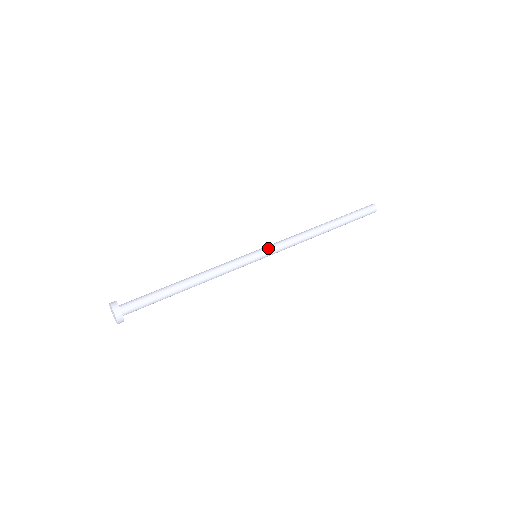
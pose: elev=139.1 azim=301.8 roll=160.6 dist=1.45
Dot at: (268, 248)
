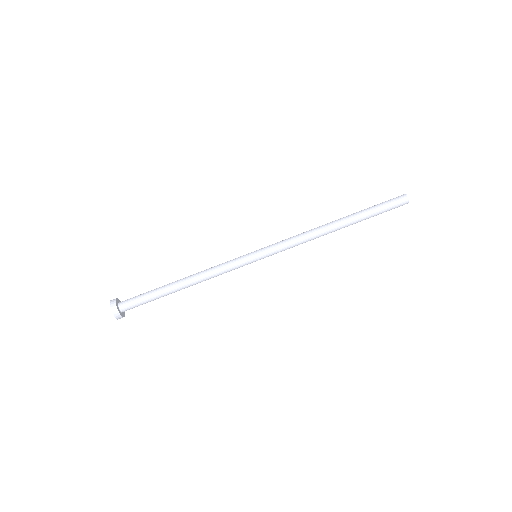
Dot at: (268, 248)
